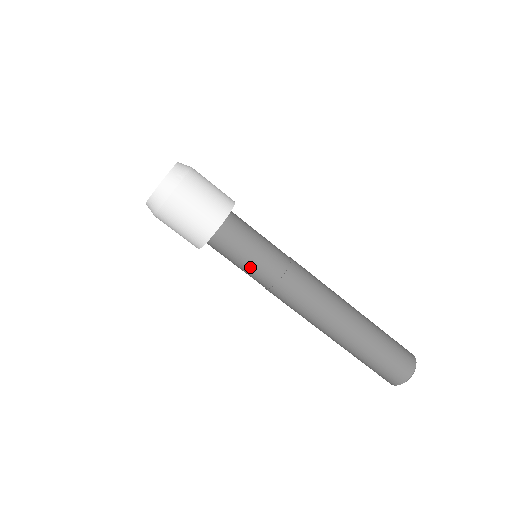
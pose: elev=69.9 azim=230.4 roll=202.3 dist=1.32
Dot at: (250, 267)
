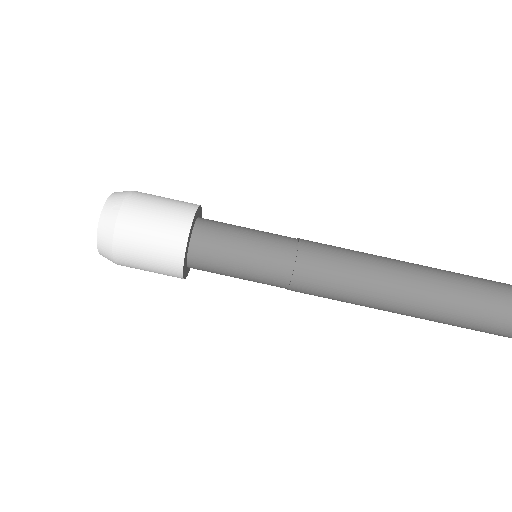
Dot at: (251, 272)
